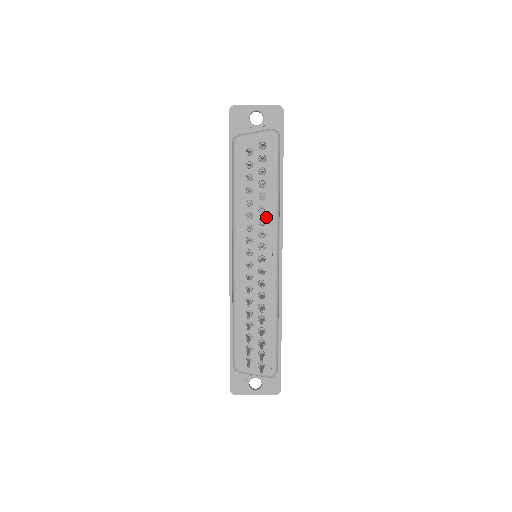
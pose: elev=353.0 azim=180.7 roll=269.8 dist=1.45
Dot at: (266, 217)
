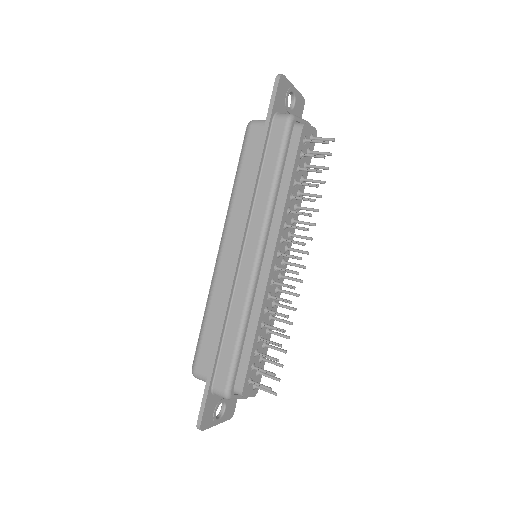
Dot at: (296, 216)
